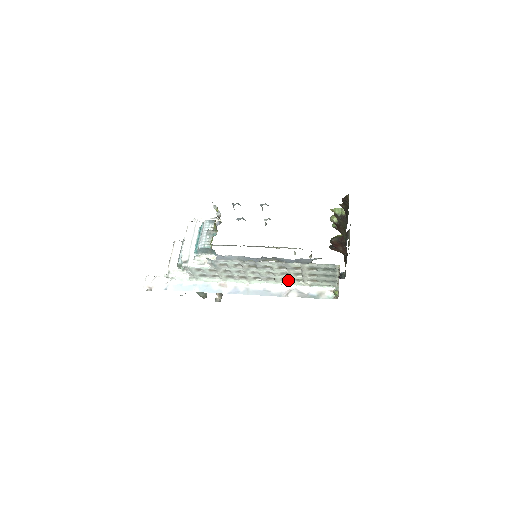
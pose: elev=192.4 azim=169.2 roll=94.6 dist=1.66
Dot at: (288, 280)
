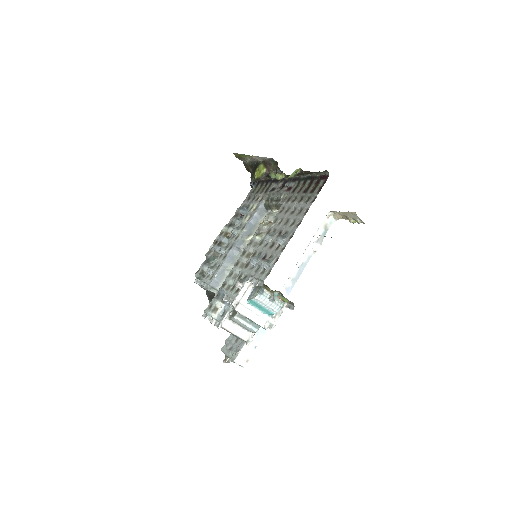
Dot at: occluded
